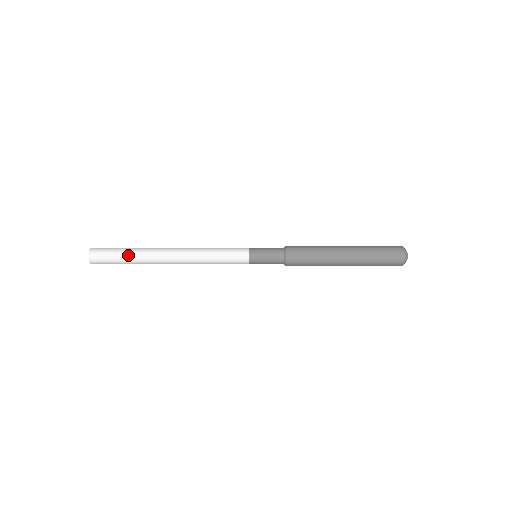
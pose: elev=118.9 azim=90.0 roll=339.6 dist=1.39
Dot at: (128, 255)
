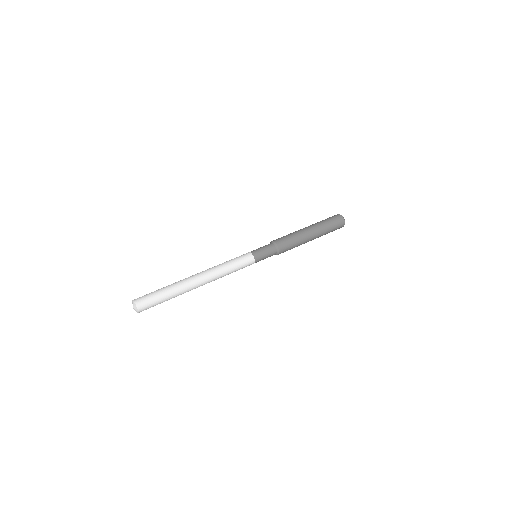
Dot at: (170, 296)
